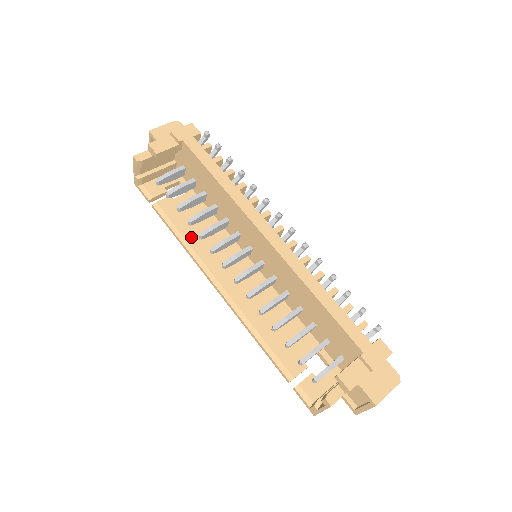
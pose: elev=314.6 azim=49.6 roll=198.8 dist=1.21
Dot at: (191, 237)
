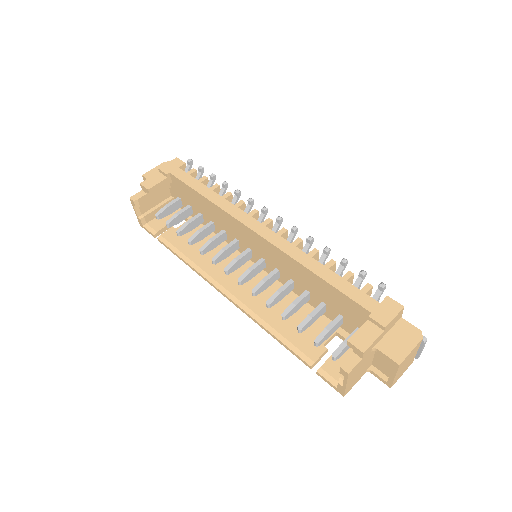
Dot at: (195, 256)
